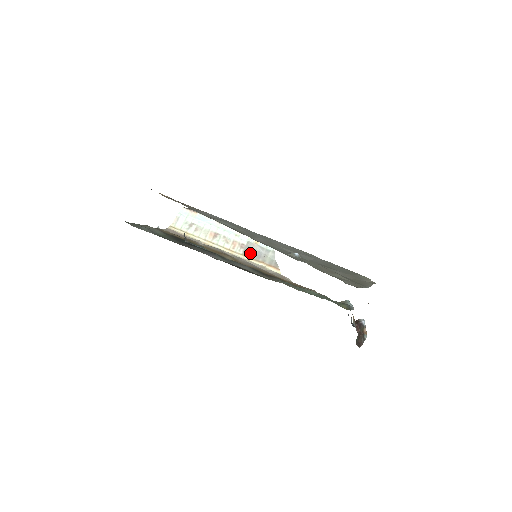
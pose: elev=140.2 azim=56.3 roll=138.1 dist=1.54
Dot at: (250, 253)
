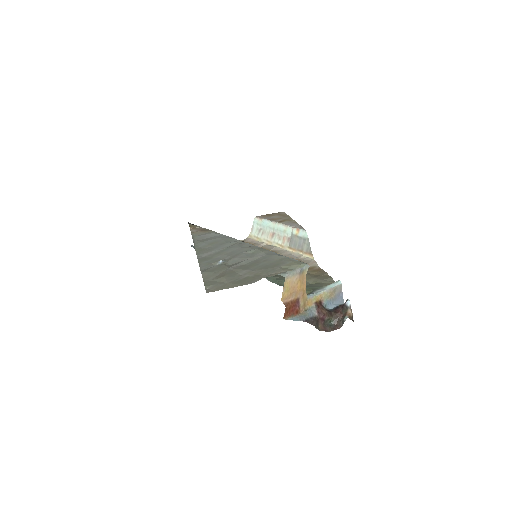
Dot at: (293, 245)
